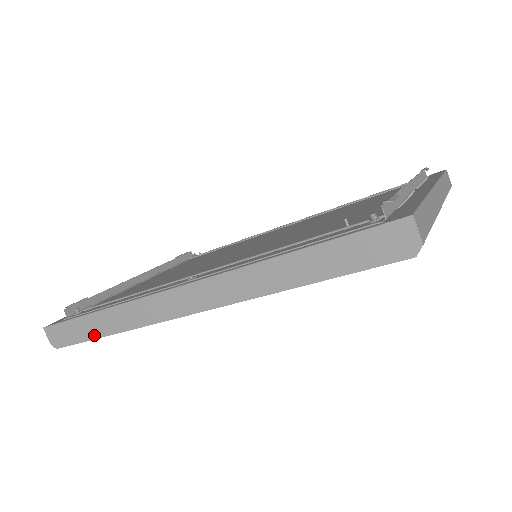
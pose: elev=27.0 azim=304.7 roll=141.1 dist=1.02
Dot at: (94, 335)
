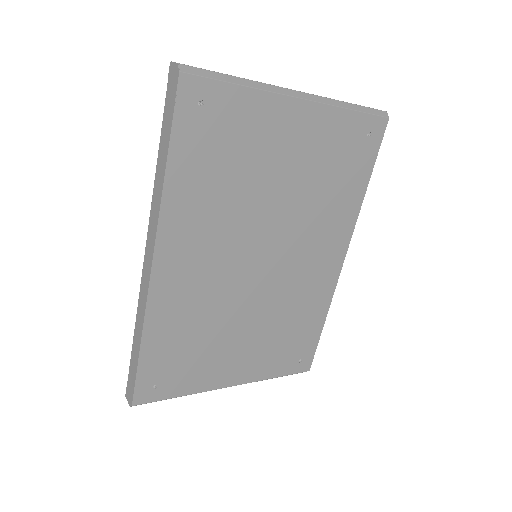
Dot at: (137, 359)
